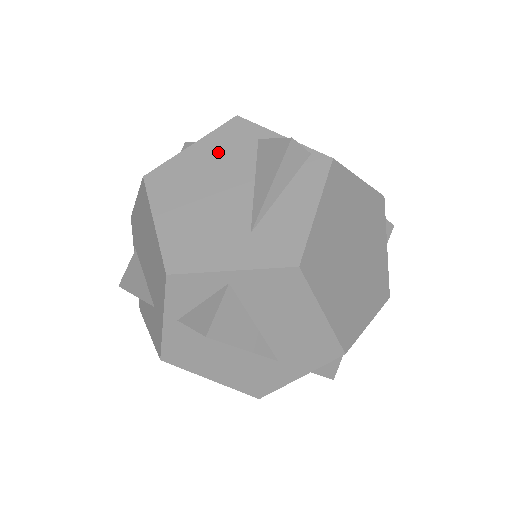
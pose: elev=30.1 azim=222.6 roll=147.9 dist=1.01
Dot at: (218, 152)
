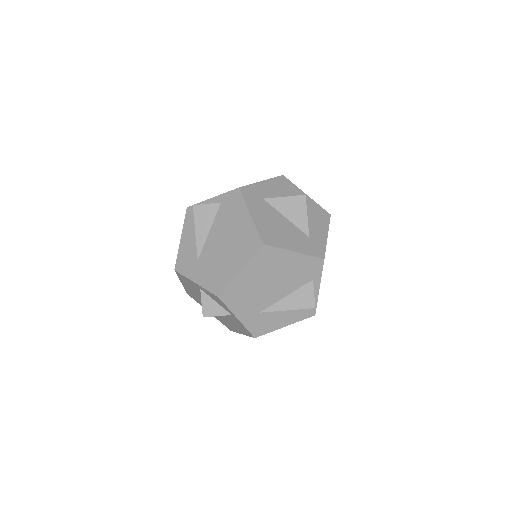
Dot at: (297, 268)
